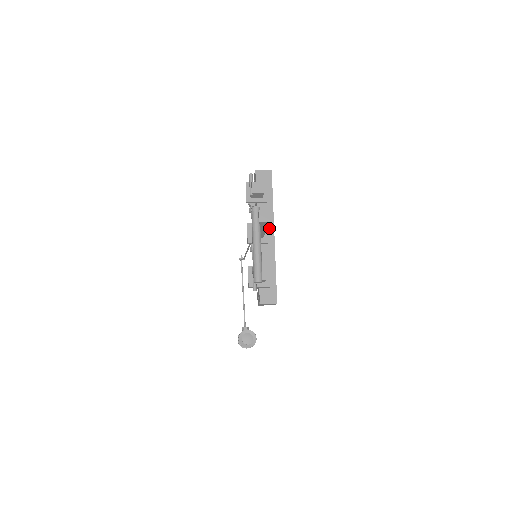
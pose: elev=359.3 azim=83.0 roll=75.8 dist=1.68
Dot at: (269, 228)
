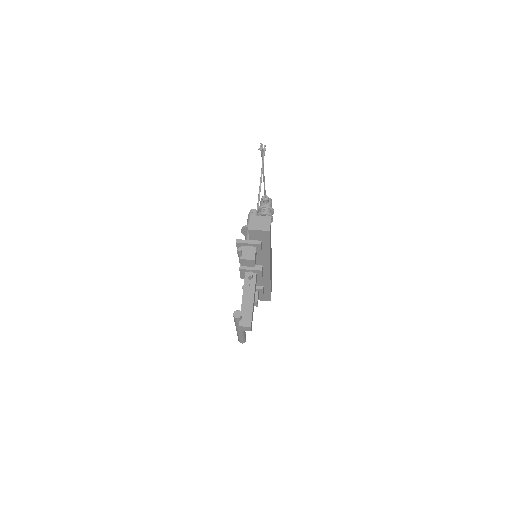
Dot at: (265, 268)
